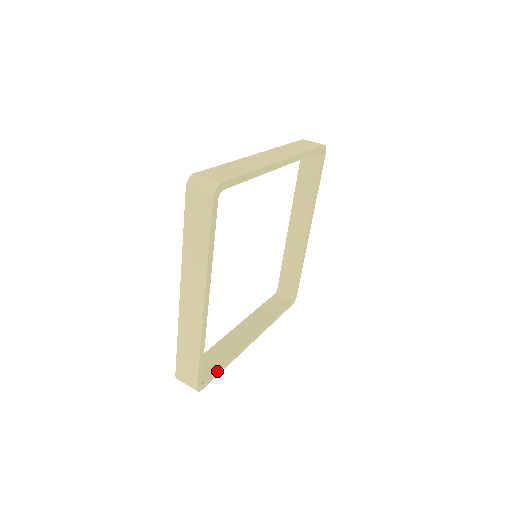
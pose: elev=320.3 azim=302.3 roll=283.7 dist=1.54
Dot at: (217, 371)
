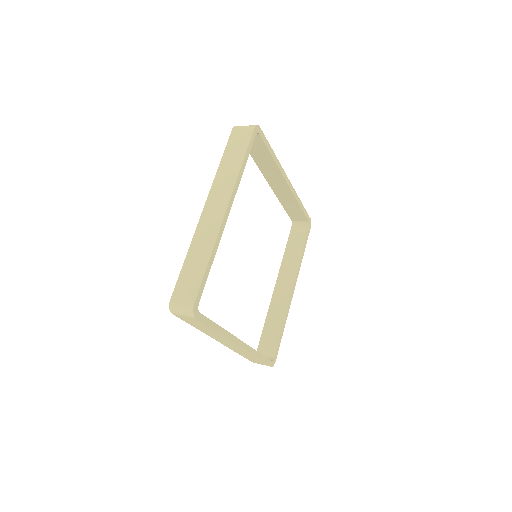
Dot at: (210, 320)
